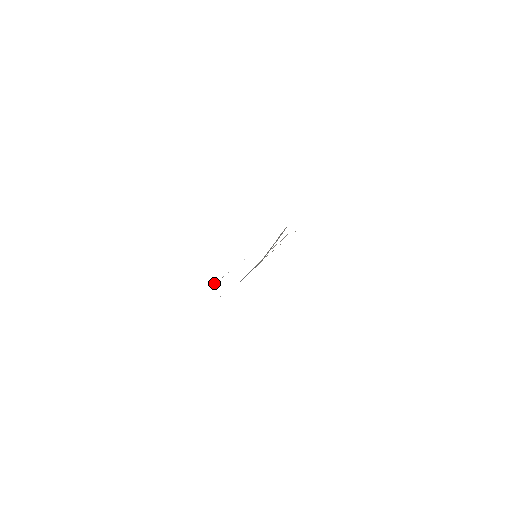
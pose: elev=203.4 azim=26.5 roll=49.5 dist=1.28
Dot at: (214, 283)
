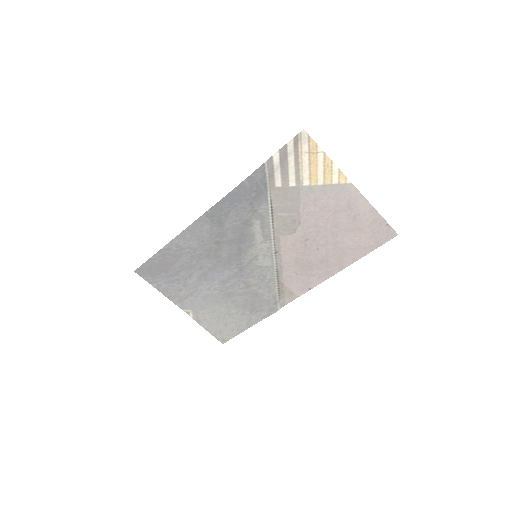
Dot at: (196, 314)
